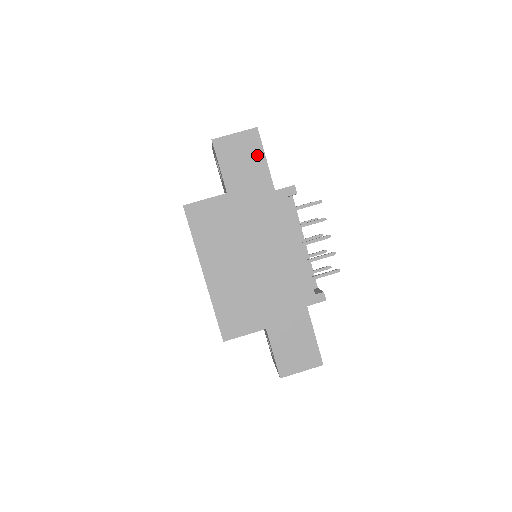
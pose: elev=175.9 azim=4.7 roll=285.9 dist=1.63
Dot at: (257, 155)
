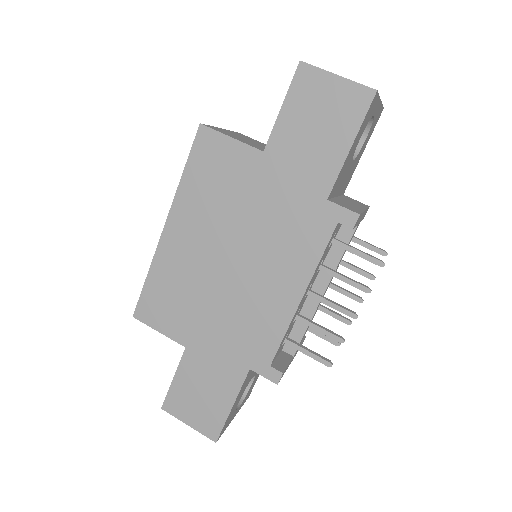
Dot at: (343, 131)
